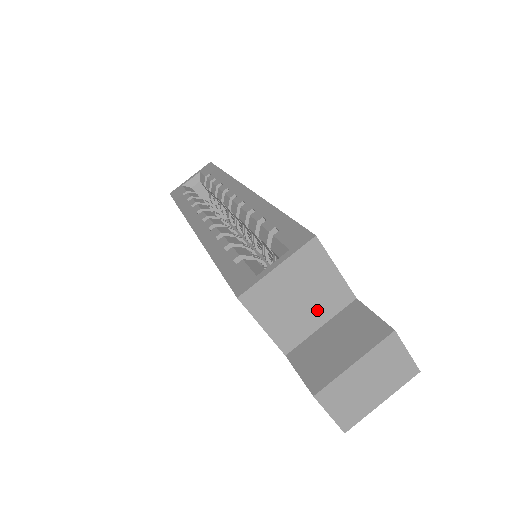
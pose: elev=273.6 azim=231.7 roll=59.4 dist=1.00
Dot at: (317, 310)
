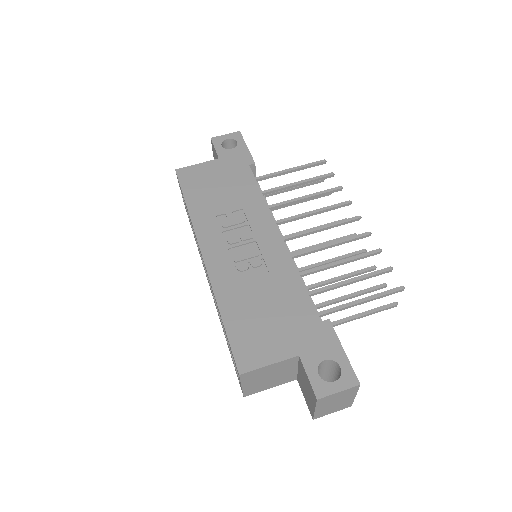
Dot at: (285, 370)
